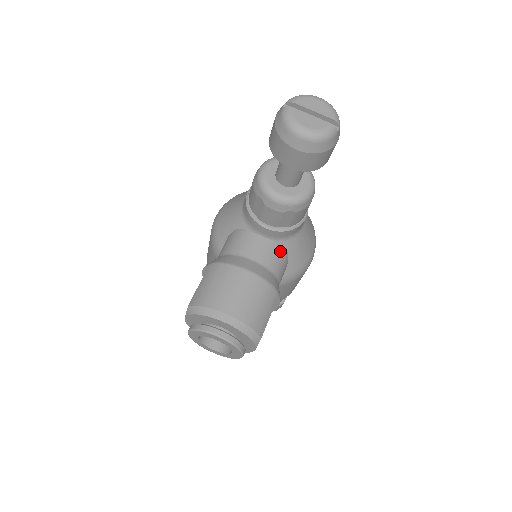
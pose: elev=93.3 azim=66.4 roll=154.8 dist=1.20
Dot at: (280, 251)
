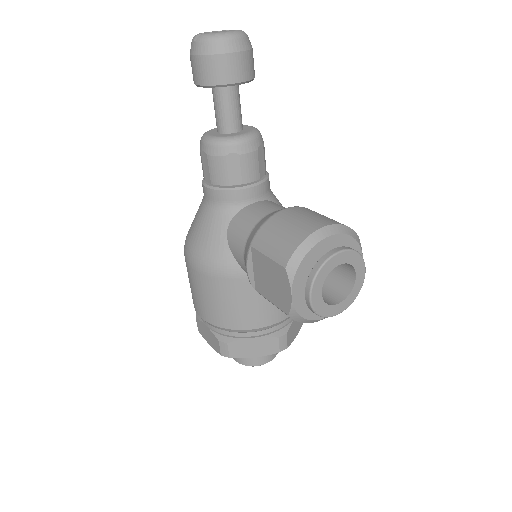
Dot at: (277, 204)
